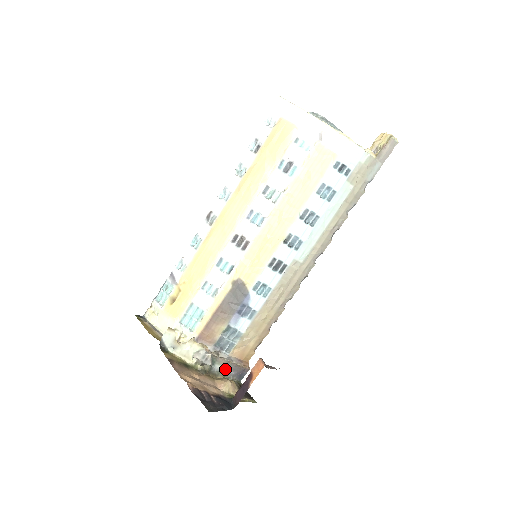
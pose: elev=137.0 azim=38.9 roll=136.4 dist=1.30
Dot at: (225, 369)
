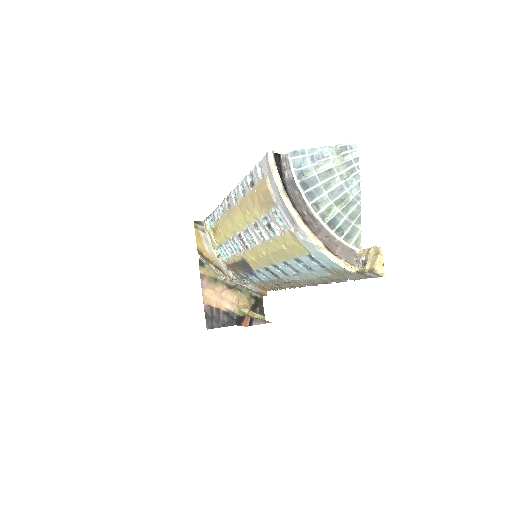
Dot at: occluded
